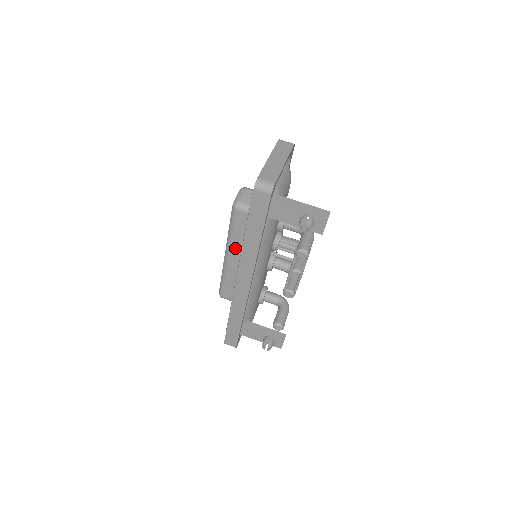
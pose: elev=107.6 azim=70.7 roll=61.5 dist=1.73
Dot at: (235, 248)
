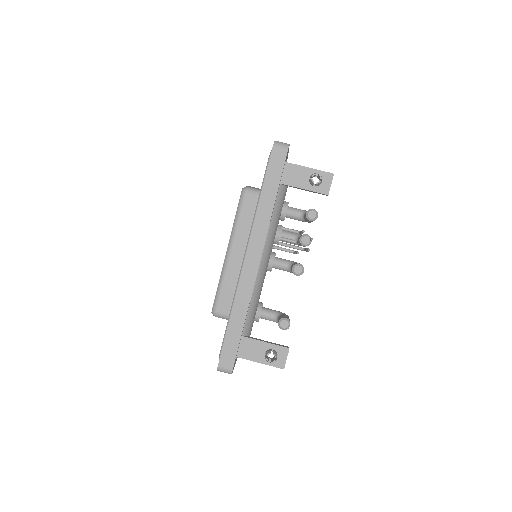
Dot at: (239, 238)
